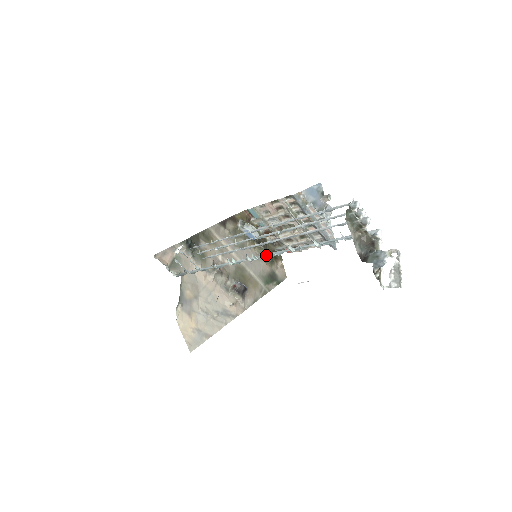
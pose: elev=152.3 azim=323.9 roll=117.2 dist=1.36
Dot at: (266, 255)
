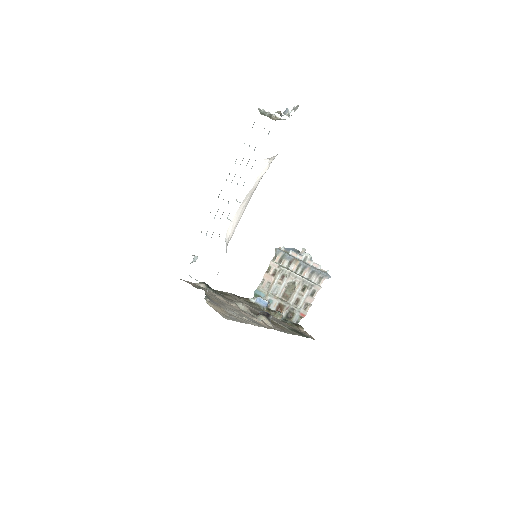
Dot at: occluded
